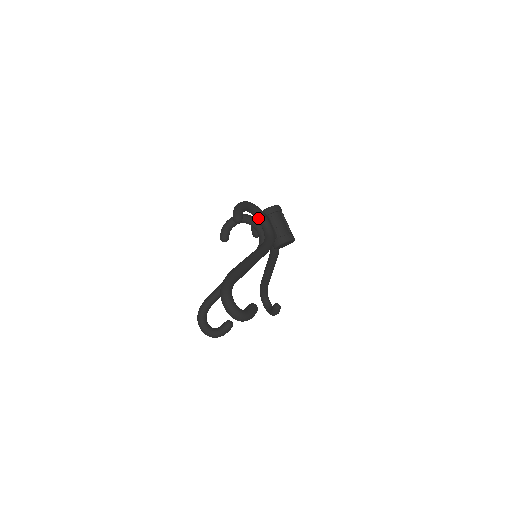
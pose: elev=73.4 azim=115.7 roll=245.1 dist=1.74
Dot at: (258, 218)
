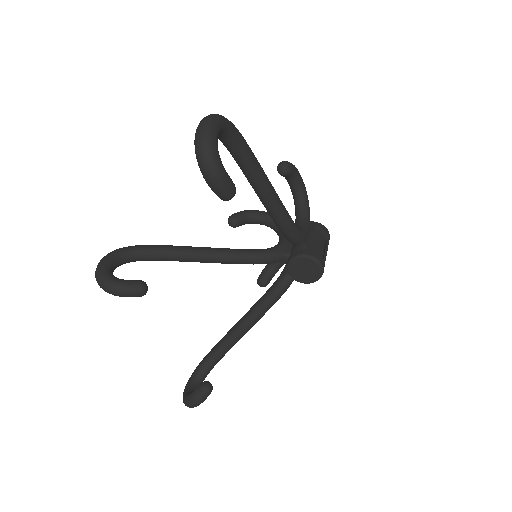
Dot at: (299, 212)
